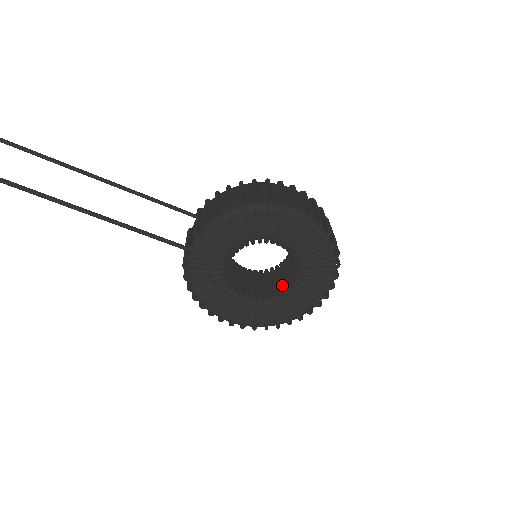
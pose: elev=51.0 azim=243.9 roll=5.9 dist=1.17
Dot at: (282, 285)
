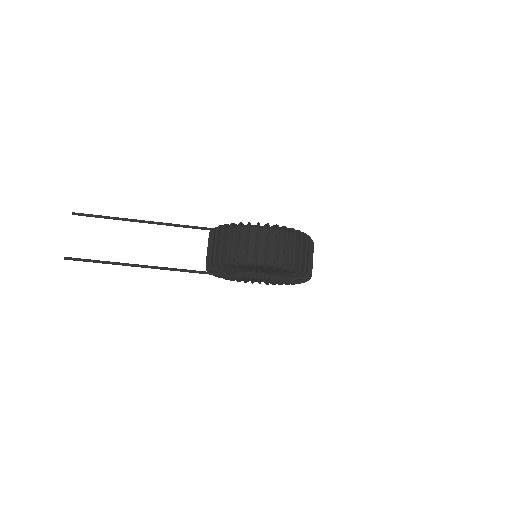
Dot at: occluded
